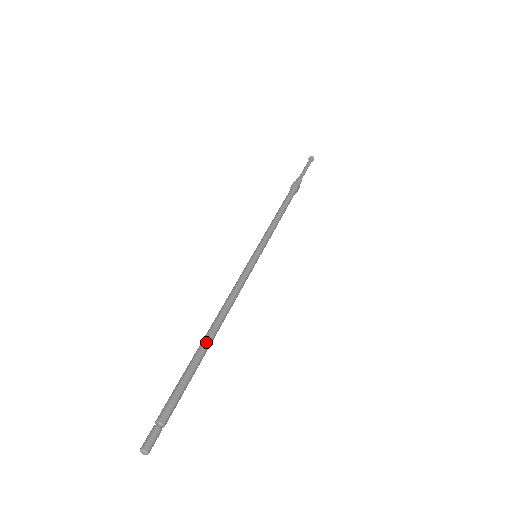
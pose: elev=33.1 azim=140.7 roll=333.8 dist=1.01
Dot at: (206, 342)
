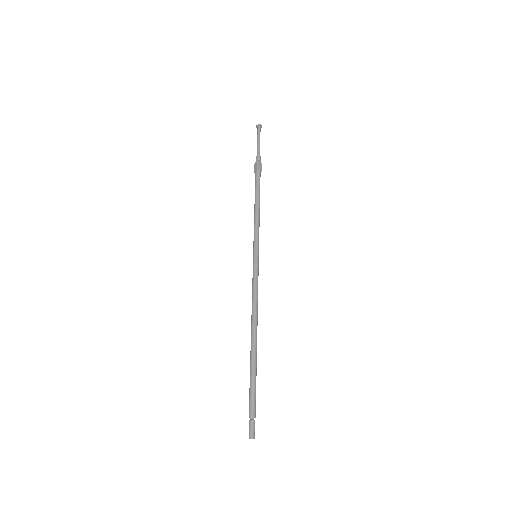
Dot at: (256, 348)
